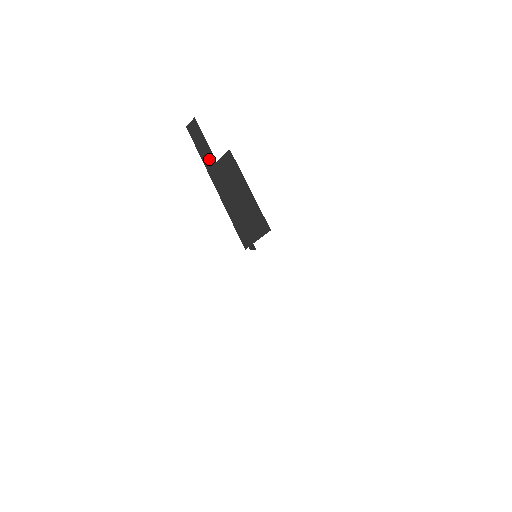
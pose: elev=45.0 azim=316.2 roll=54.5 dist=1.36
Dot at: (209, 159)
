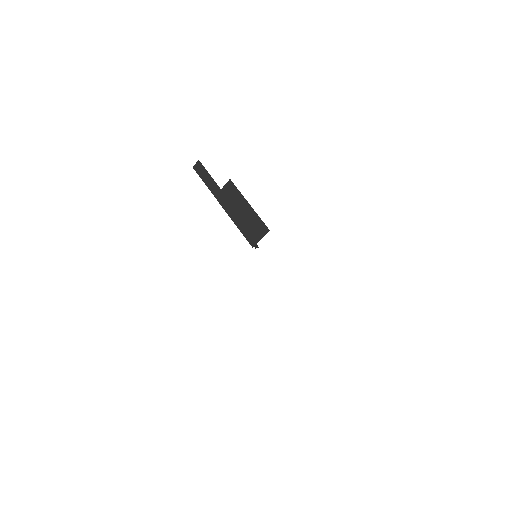
Dot at: (215, 188)
